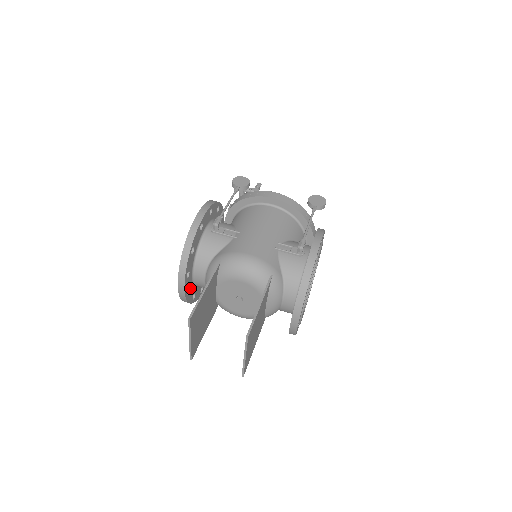
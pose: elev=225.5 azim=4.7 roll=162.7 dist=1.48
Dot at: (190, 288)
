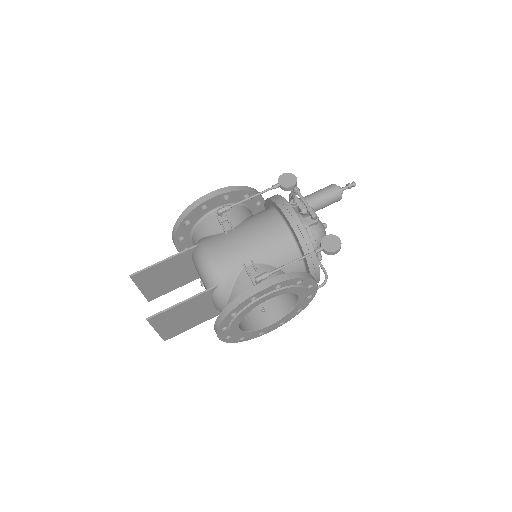
Dot at: occluded
